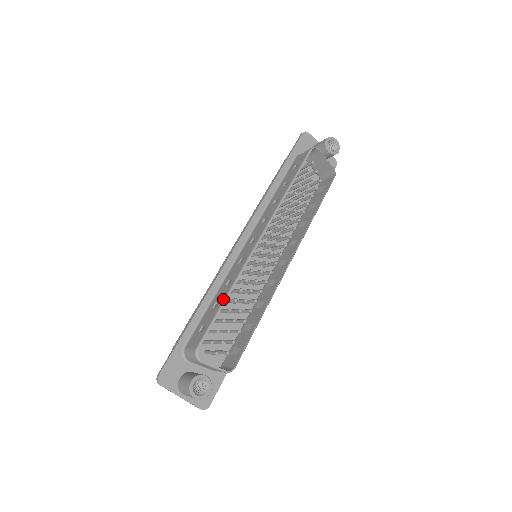
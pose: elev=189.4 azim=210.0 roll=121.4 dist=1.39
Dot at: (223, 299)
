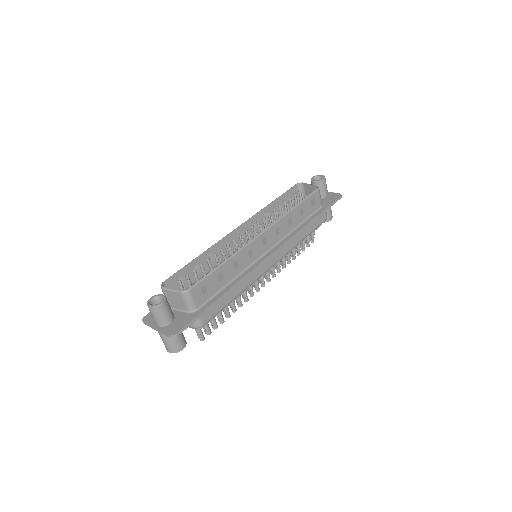
Dot at: (196, 259)
